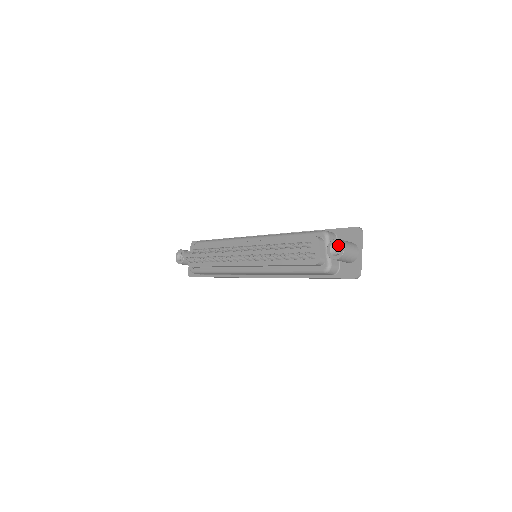
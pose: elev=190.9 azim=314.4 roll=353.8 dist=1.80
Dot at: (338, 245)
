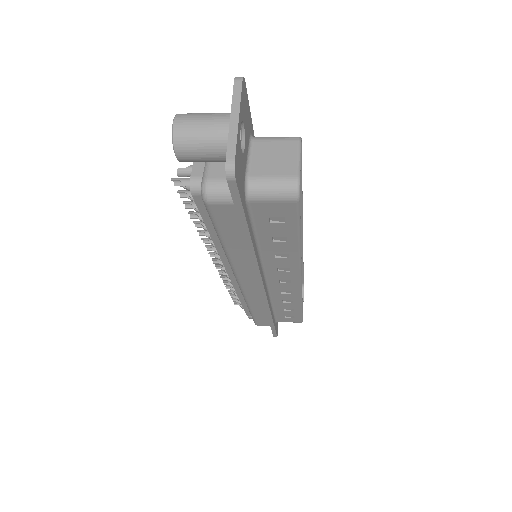
Dot at: occluded
